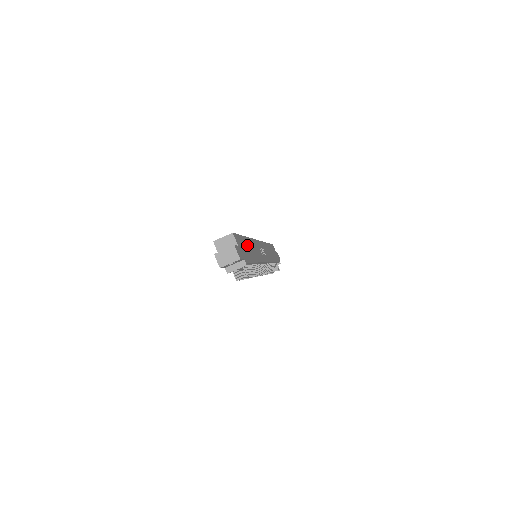
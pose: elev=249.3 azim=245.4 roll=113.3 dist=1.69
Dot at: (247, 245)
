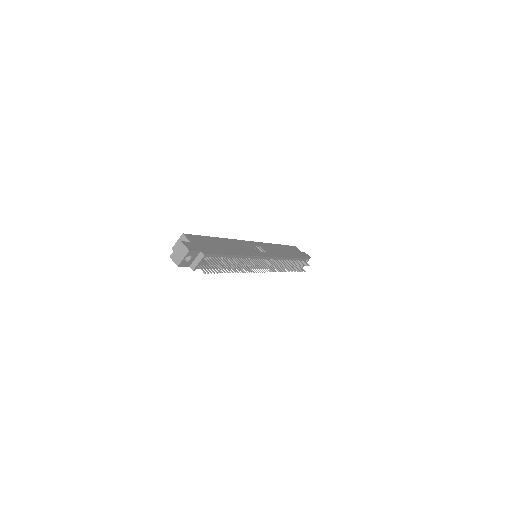
Dot at: (217, 243)
